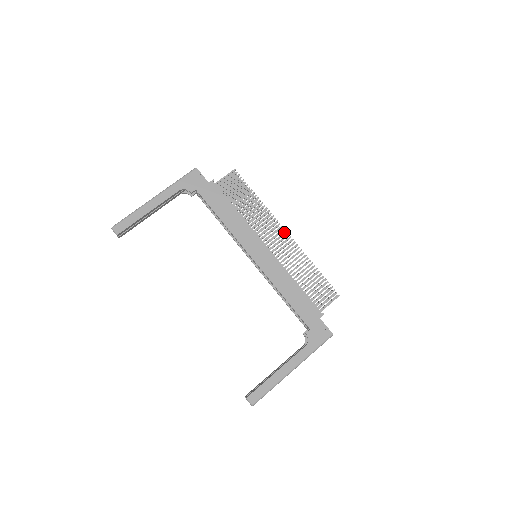
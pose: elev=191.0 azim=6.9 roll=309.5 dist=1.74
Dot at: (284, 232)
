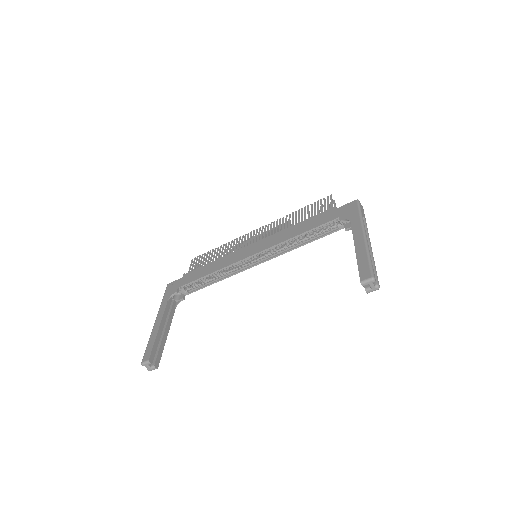
Dot at: (256, 231)
